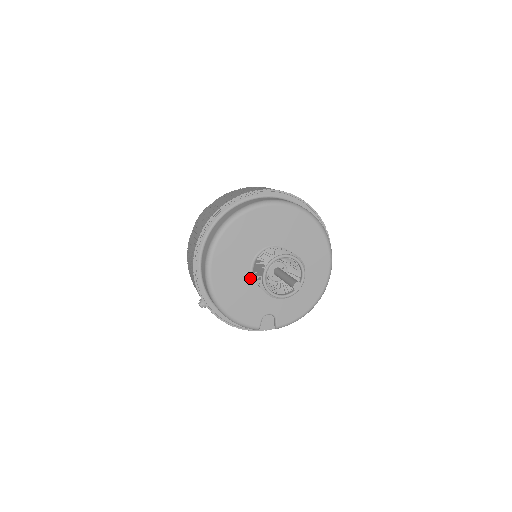
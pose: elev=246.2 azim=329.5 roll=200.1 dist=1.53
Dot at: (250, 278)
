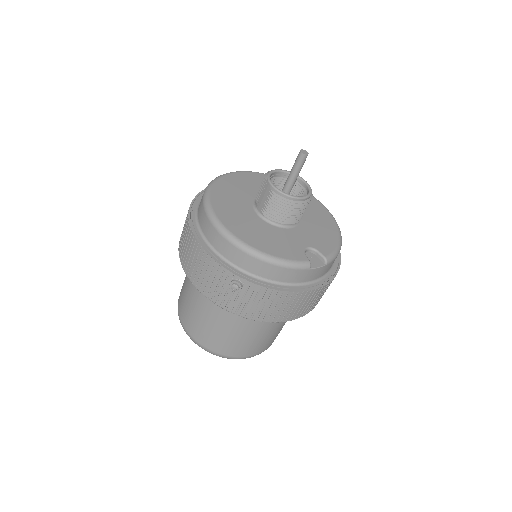
Dot at: (263, 222)
